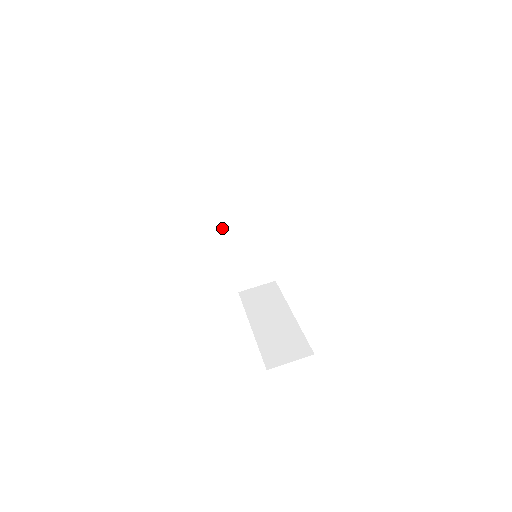
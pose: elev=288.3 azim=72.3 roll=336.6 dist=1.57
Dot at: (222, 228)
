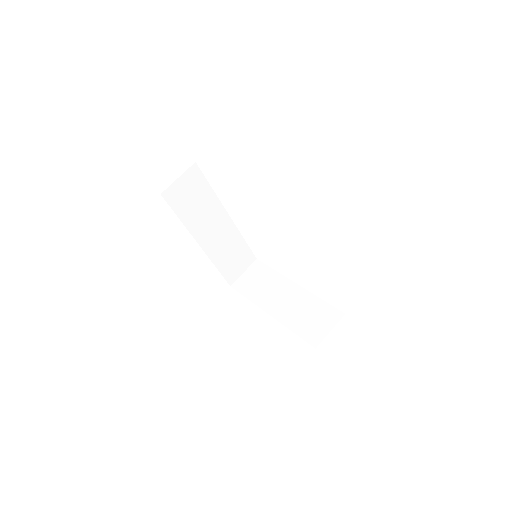
Dot at: (197, 240)
